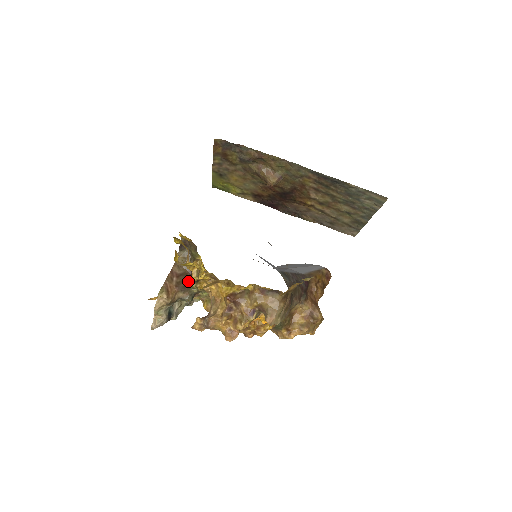
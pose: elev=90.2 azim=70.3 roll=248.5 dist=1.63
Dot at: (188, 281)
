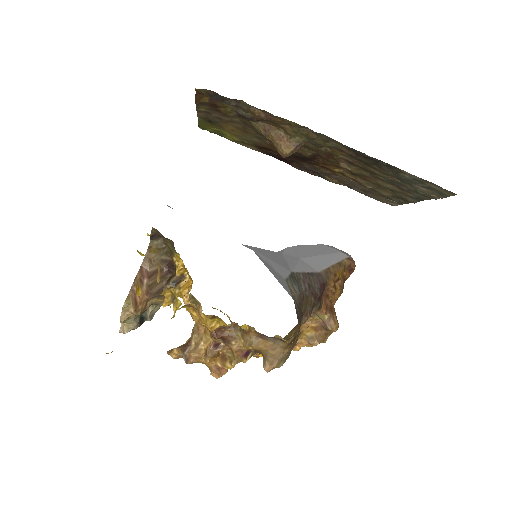
Dot at: (164, 282)
